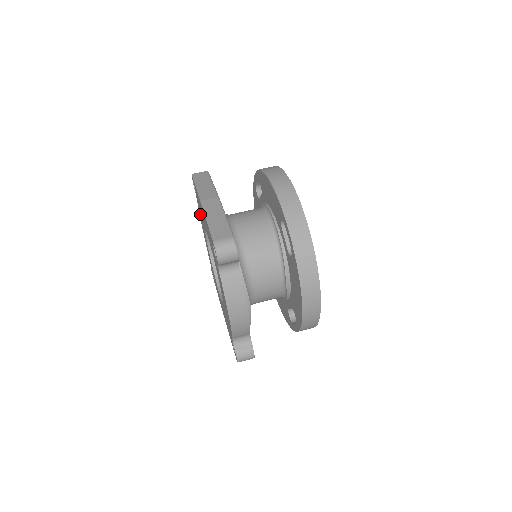
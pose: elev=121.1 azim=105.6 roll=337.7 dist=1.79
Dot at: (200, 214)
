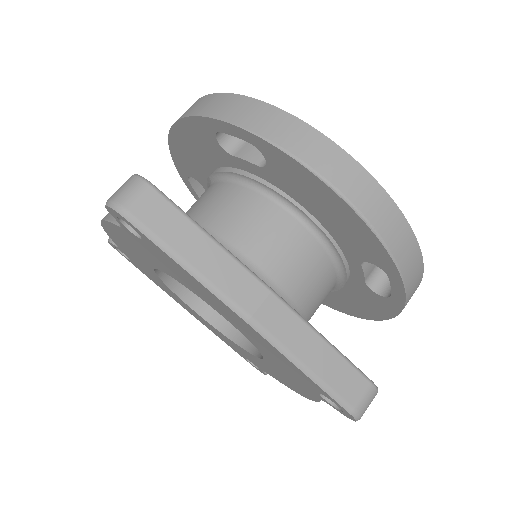
Dot at: (137, 246)
